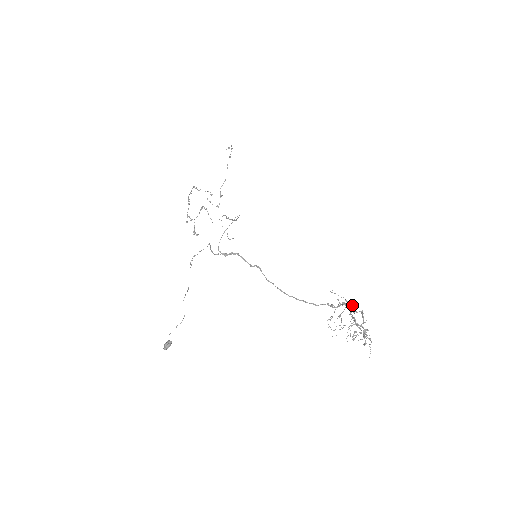
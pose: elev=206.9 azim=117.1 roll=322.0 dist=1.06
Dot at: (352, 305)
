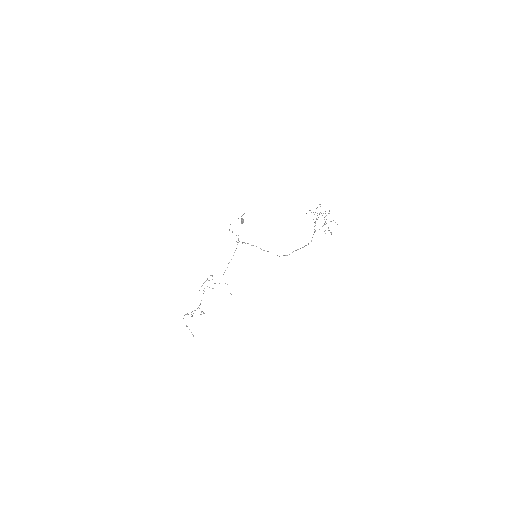
Dot at: occluded
